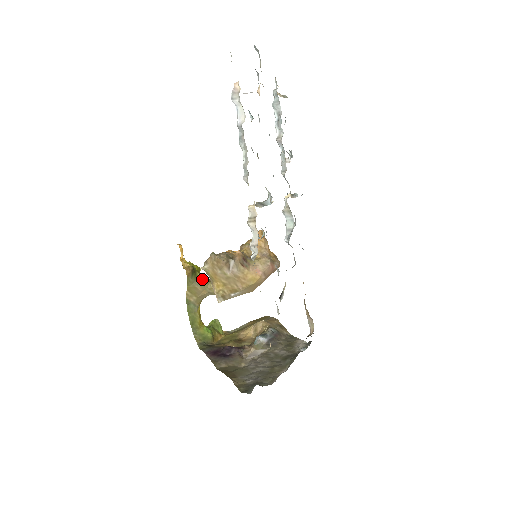
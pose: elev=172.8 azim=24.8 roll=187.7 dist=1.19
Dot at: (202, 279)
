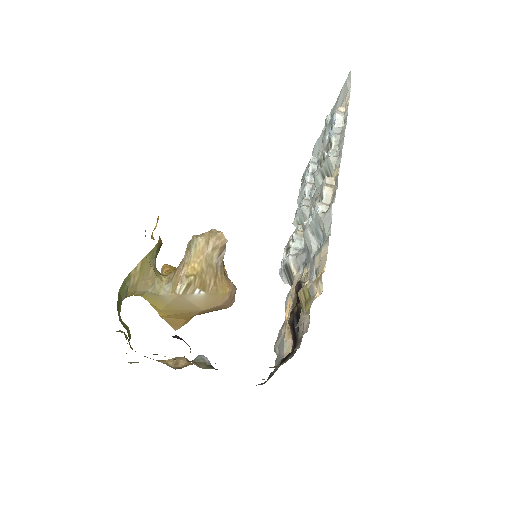
Dot at: occluded
